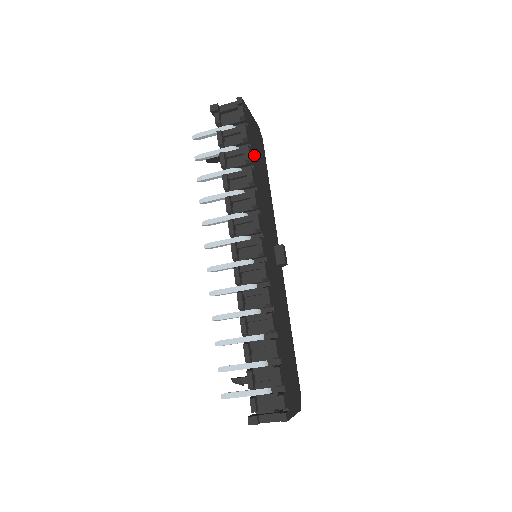
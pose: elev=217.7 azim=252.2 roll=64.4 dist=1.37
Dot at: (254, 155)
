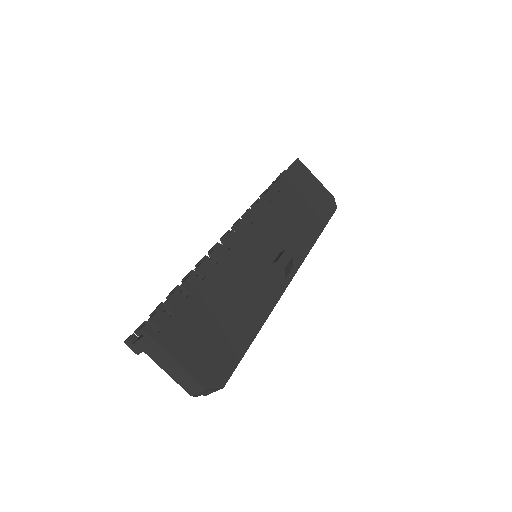
Dot at: (293, 191)
